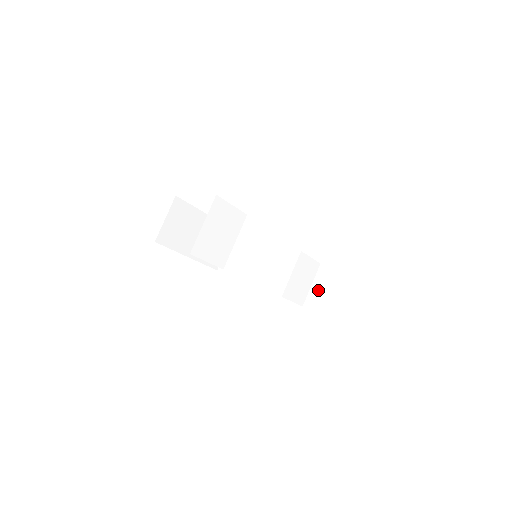
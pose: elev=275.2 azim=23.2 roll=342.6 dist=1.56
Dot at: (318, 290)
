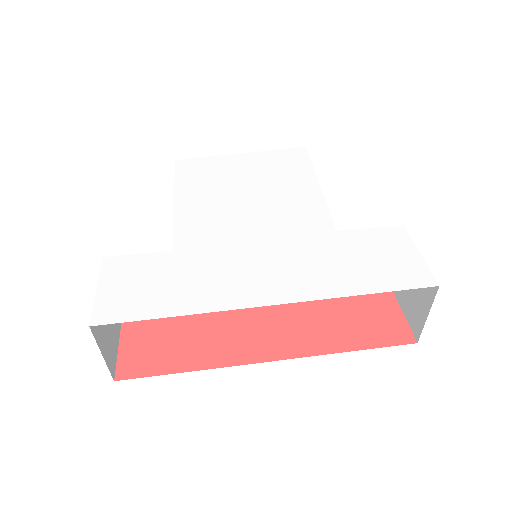
Dot at: occluded
